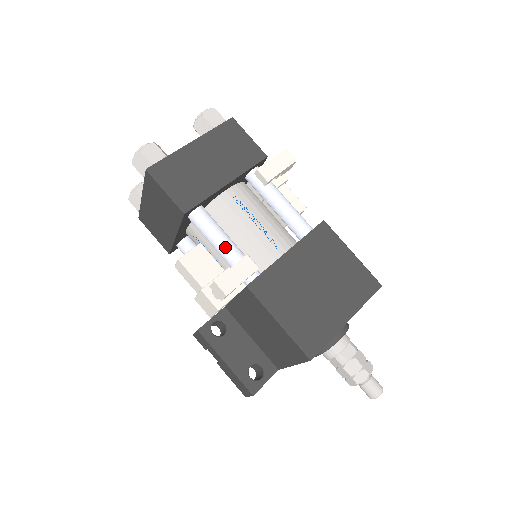
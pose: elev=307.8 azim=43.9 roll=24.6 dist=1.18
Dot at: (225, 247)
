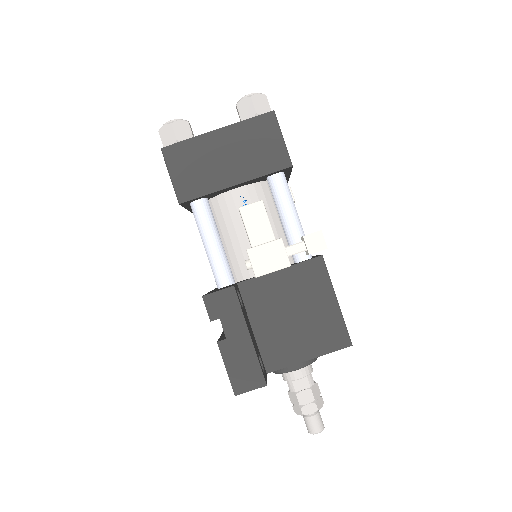
Dot at: (298, 217)
